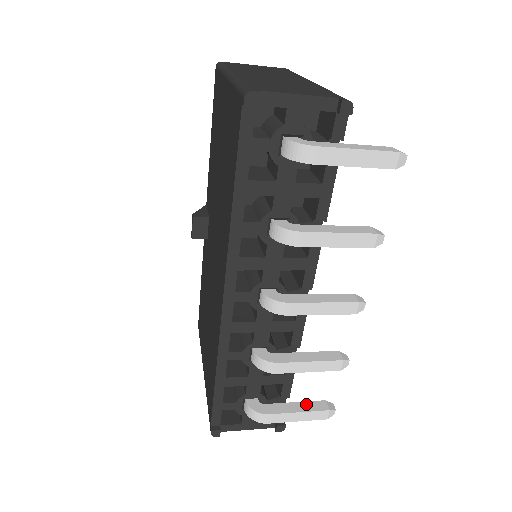
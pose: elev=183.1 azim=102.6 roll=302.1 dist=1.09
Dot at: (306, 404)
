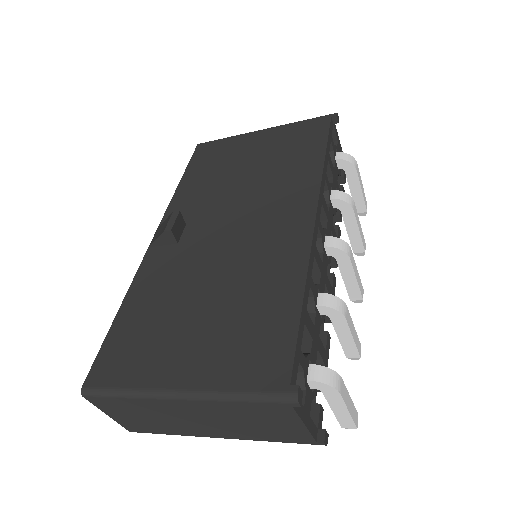
Dot at: occluded
